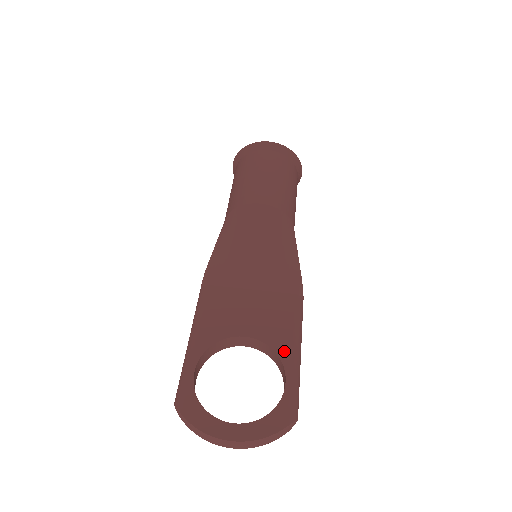
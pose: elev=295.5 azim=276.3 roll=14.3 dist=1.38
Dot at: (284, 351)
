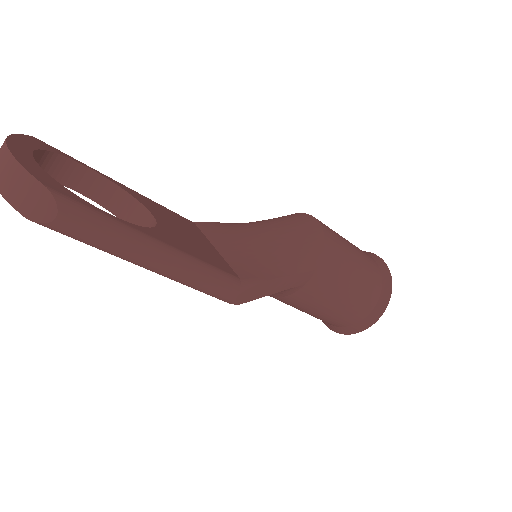
Dot at: (156, 234)
